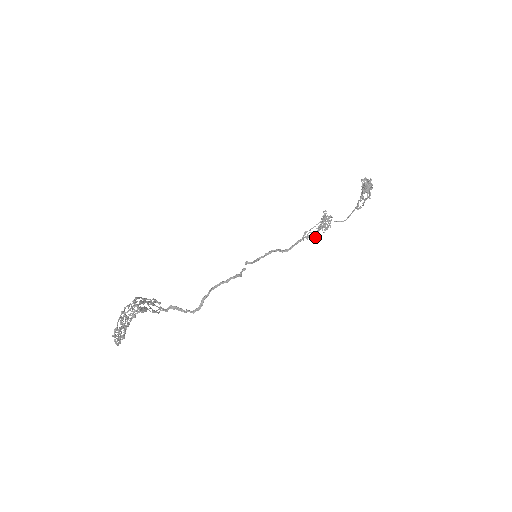
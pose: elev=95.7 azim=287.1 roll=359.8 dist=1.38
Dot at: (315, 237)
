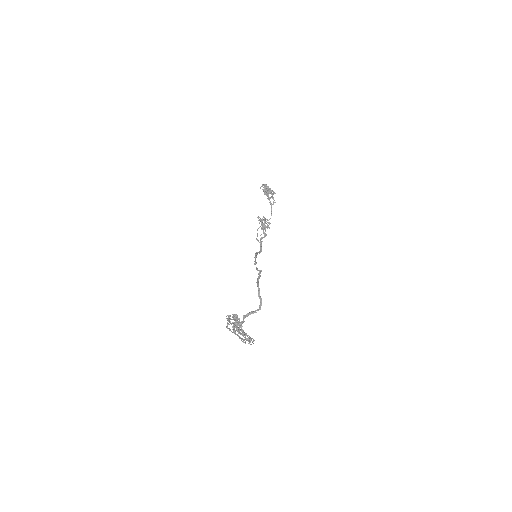
Dot at: (266, 235)
